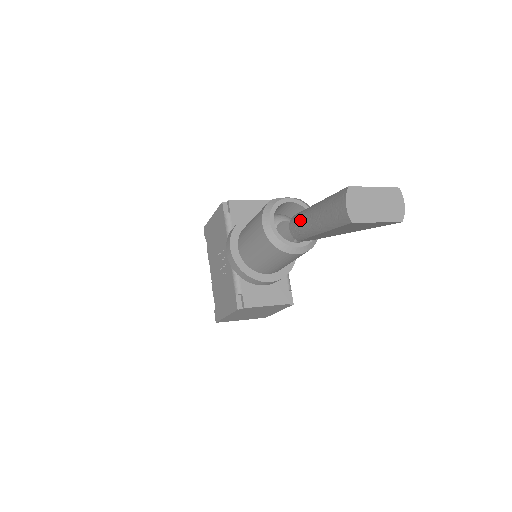
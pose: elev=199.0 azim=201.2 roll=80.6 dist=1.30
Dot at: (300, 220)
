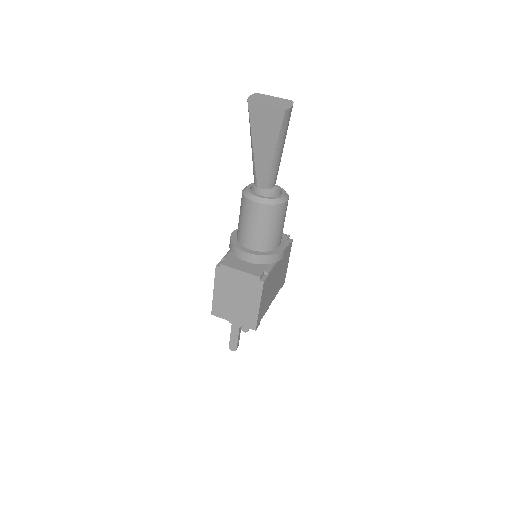
Dot at: occluded
